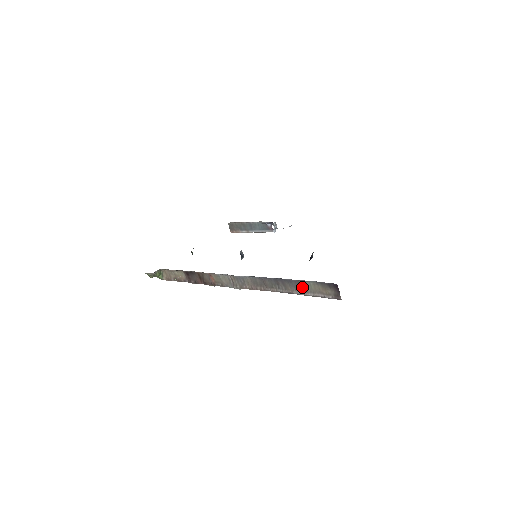
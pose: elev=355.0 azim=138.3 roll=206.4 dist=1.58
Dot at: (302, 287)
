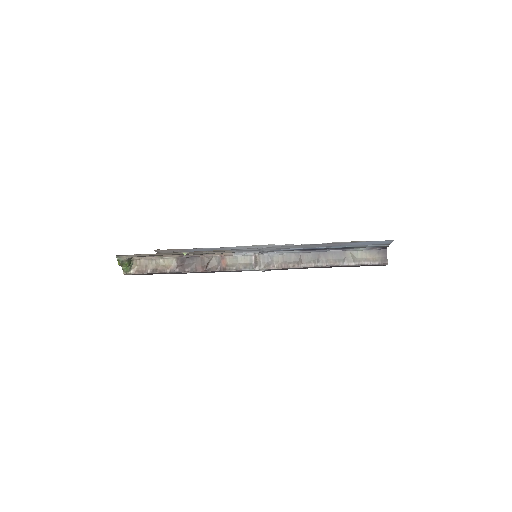
Dot at: (347, 257)
